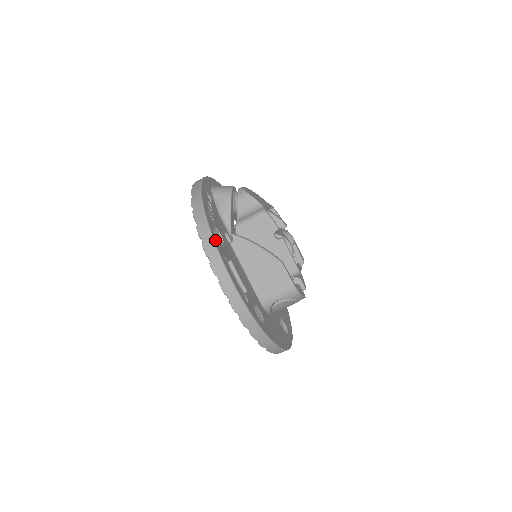
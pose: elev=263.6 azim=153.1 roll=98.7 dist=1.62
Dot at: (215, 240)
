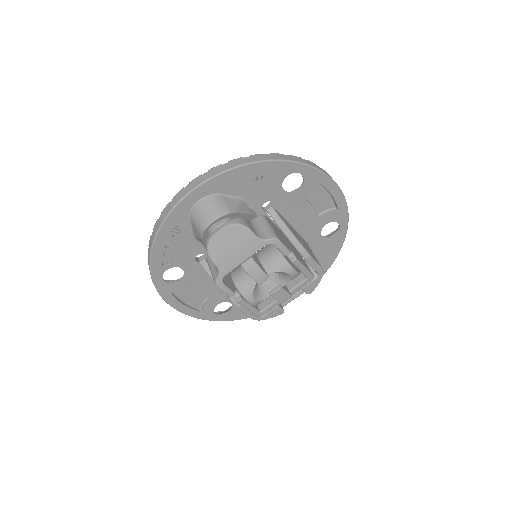
Dot at: (159, 287)
